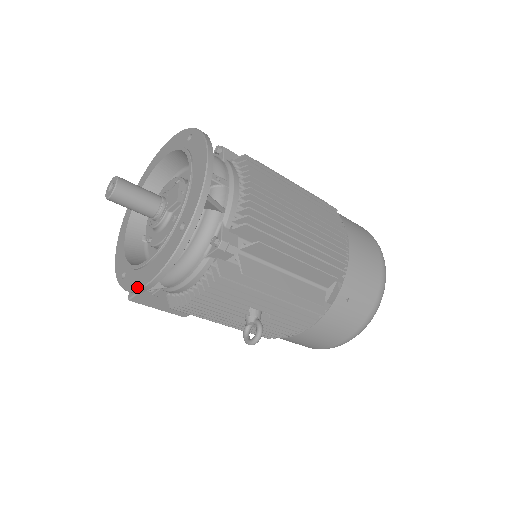
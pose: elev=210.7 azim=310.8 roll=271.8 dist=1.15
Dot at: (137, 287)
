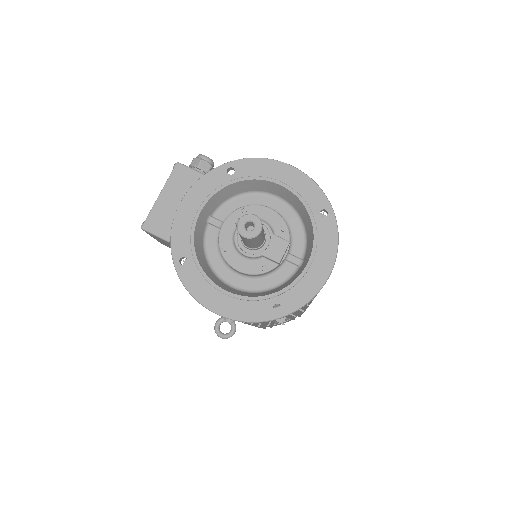
Dot at: (201, 301)
